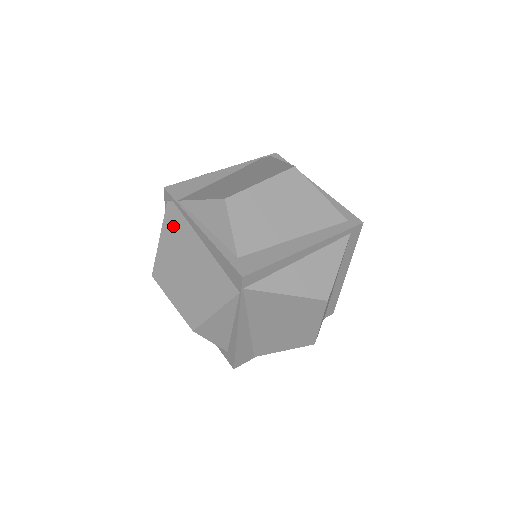
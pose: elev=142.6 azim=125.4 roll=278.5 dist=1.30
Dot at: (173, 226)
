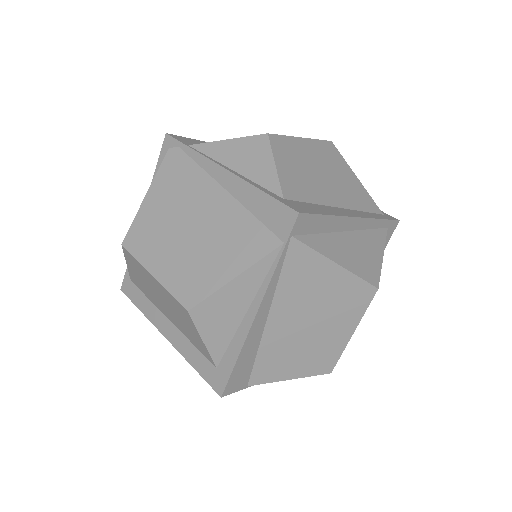
Dot at: (174, 176)
